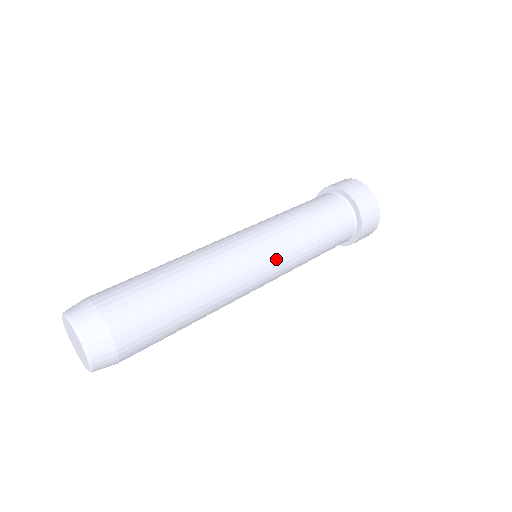
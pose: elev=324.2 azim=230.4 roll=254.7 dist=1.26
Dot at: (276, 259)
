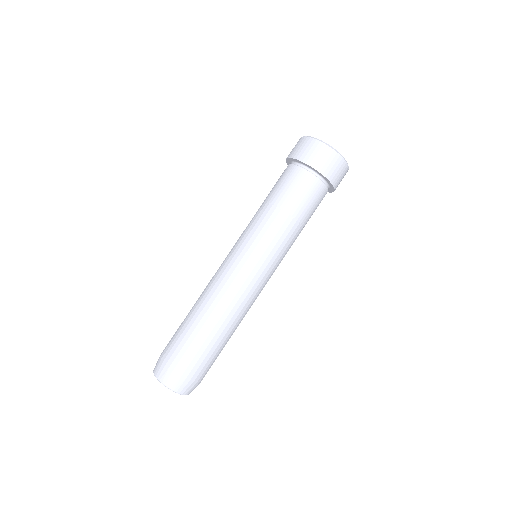
Dot at: occluded
